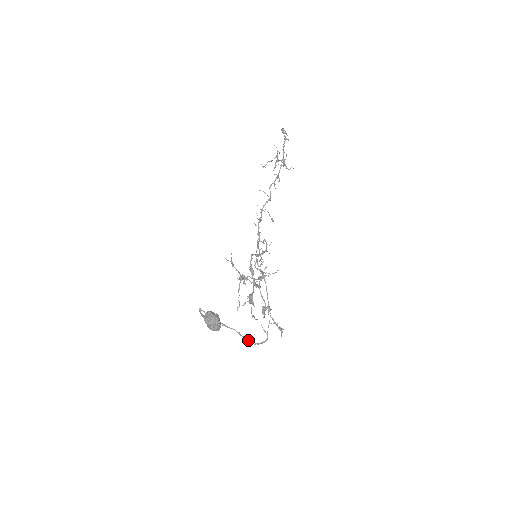
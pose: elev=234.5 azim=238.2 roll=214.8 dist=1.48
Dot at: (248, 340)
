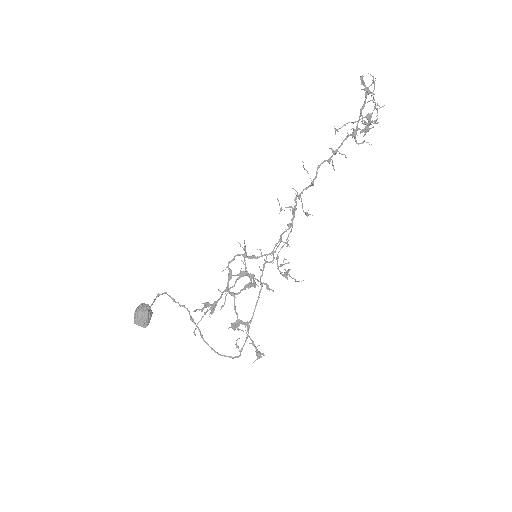
Dot at: (210, 347)
